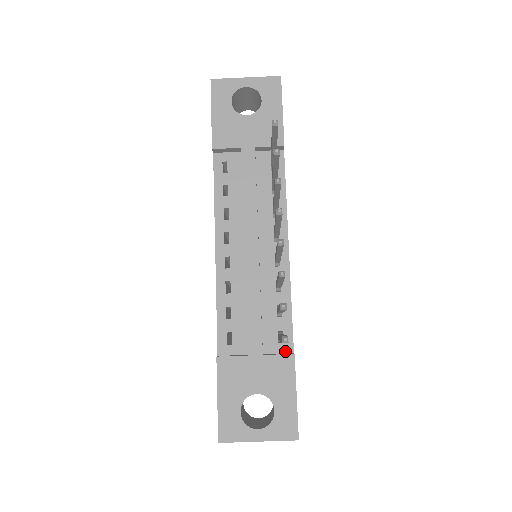
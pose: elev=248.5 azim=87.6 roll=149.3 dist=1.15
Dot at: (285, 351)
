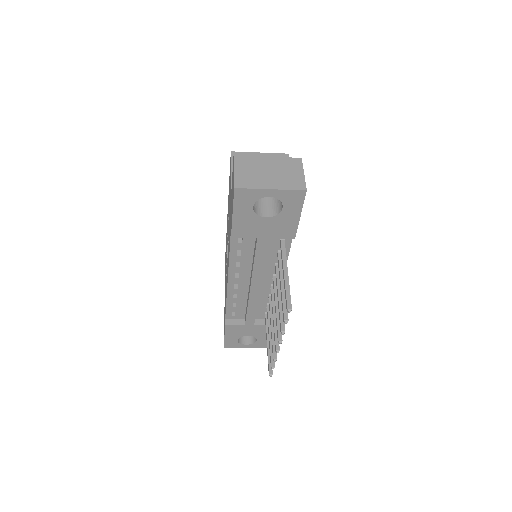
Dot at: occluded
